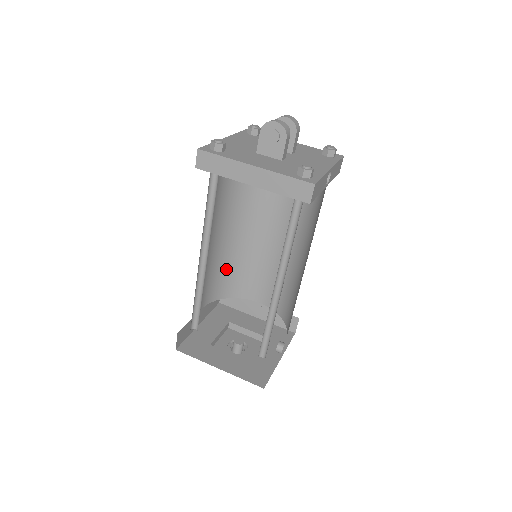
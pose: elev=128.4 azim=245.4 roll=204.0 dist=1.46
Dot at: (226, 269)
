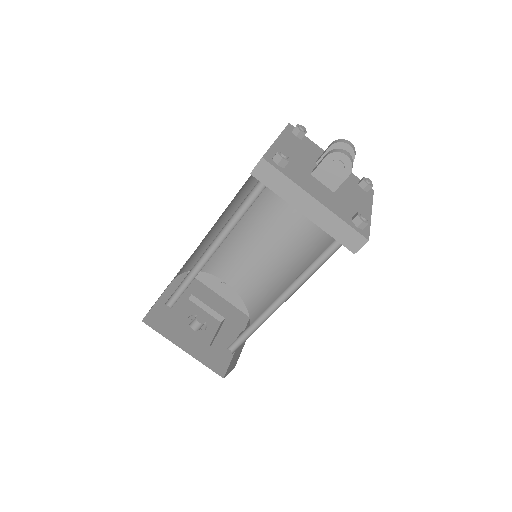
Dot at: occluded
